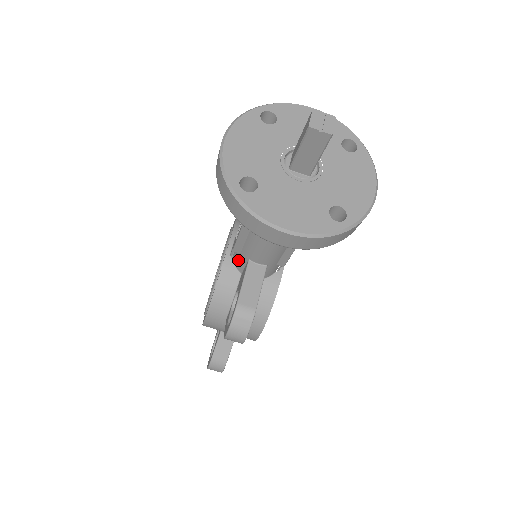
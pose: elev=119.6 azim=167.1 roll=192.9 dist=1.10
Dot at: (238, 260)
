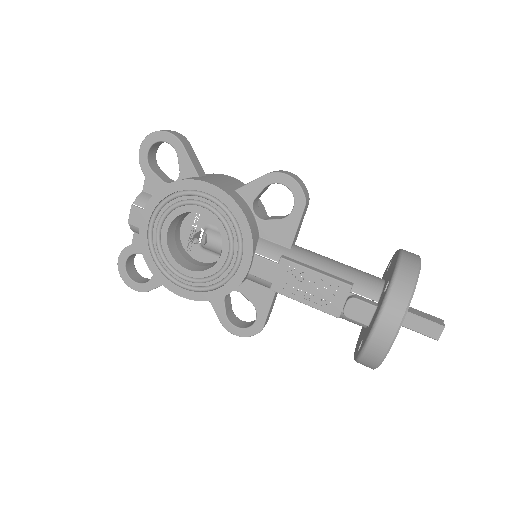
Dot at: (260, 283)
